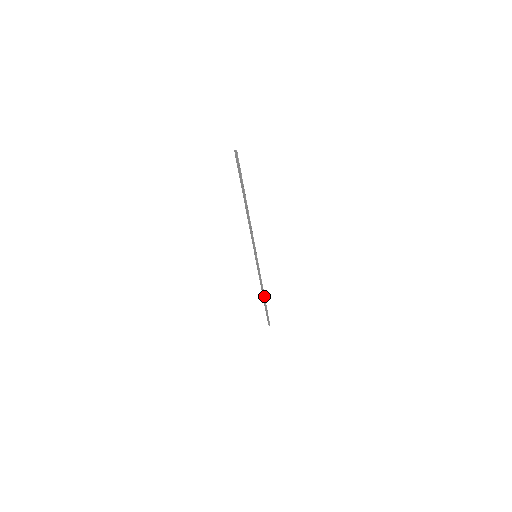
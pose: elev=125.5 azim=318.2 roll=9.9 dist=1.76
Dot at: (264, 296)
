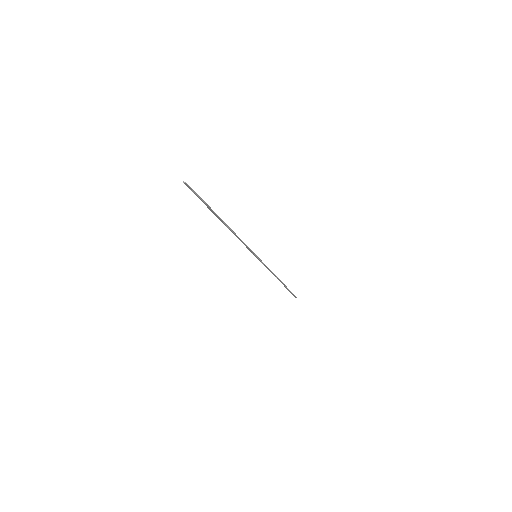
Dot at: (280, 281)
